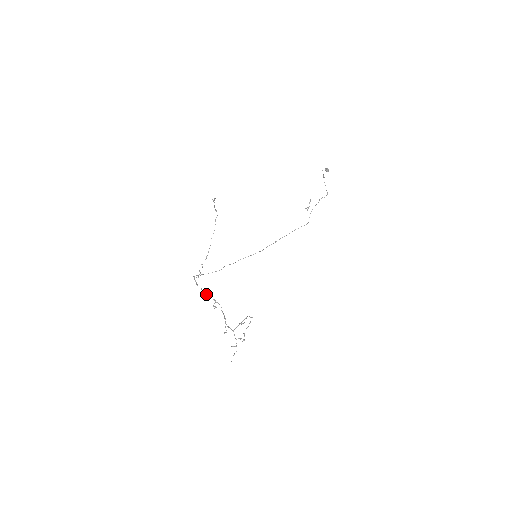
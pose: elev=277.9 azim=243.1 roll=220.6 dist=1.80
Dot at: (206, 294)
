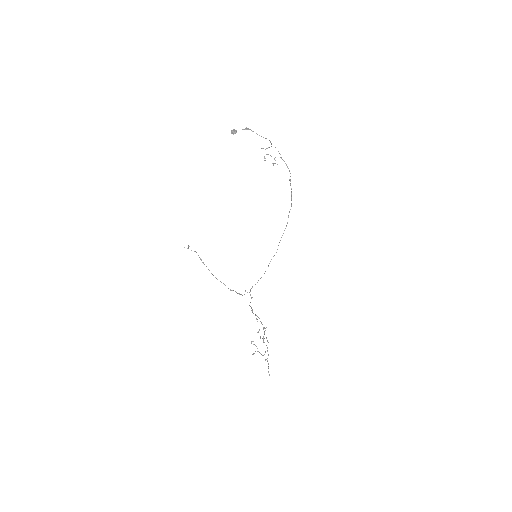
Dot at: occluded
